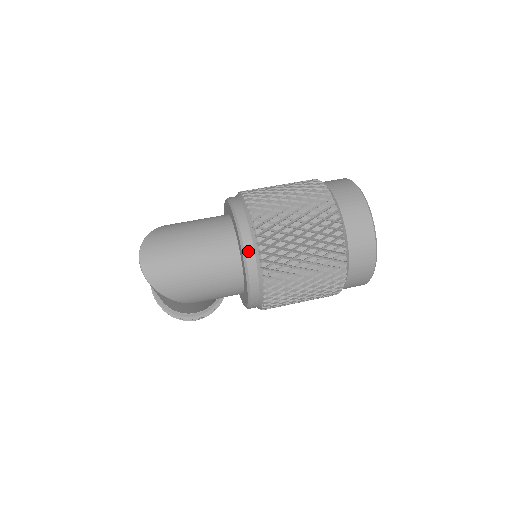
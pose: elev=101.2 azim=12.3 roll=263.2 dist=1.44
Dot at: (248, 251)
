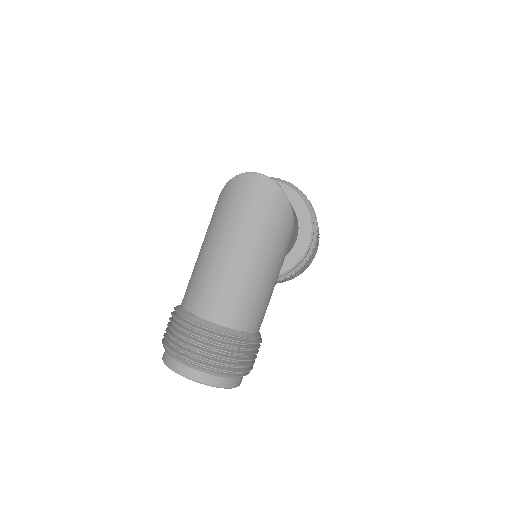
Dot at: (288, 184)
